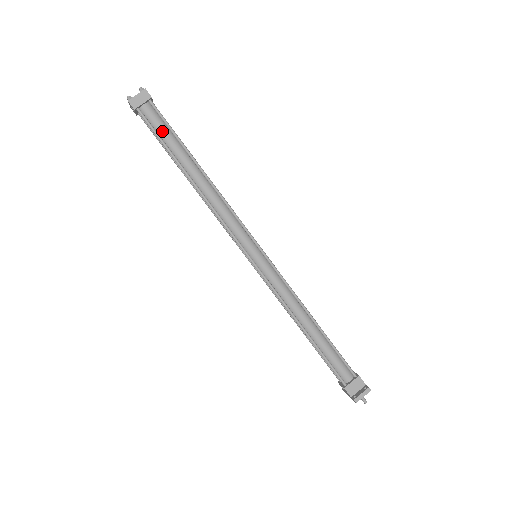
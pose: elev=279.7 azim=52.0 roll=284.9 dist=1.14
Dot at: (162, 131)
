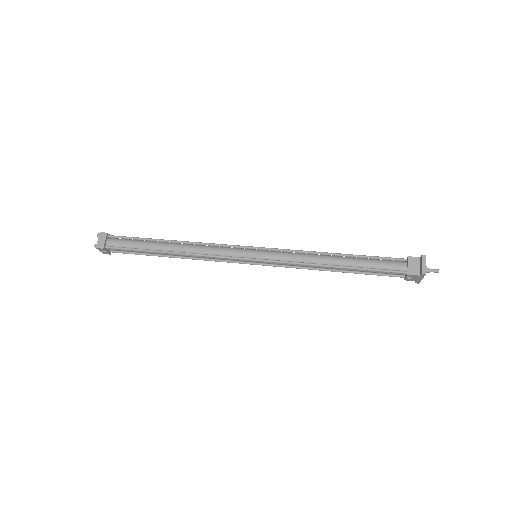
Dot at: (129, 244)
